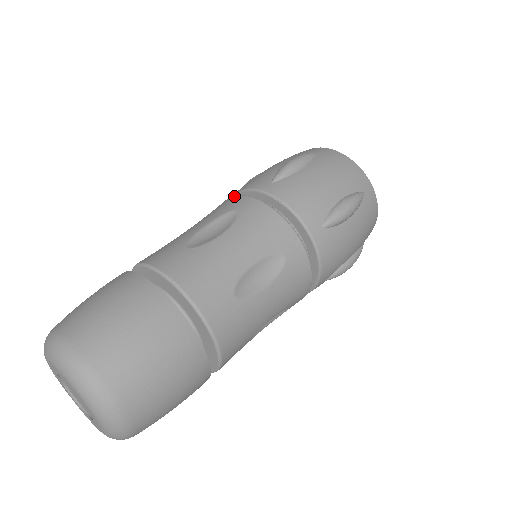
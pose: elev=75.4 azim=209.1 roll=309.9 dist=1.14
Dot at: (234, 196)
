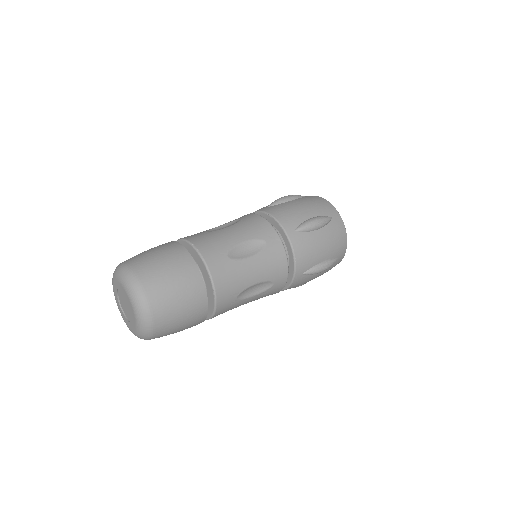
Dot at: occluded
